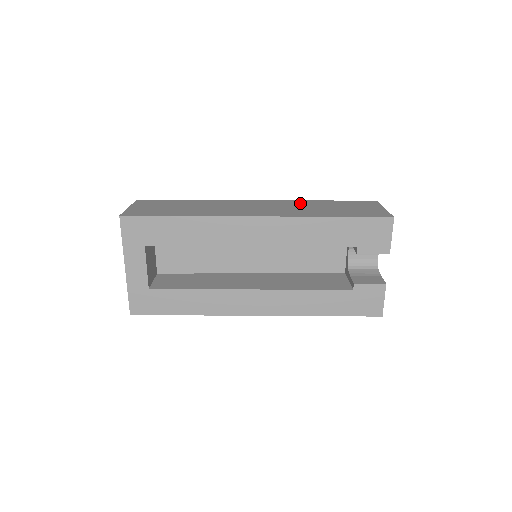
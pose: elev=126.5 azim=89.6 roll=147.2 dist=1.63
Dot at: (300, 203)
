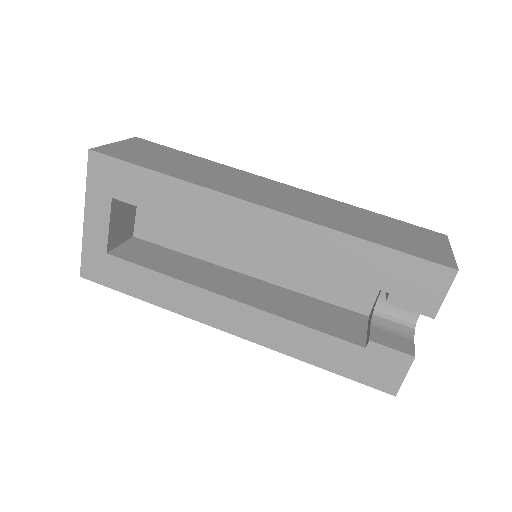
Dot at: (336, 205)
